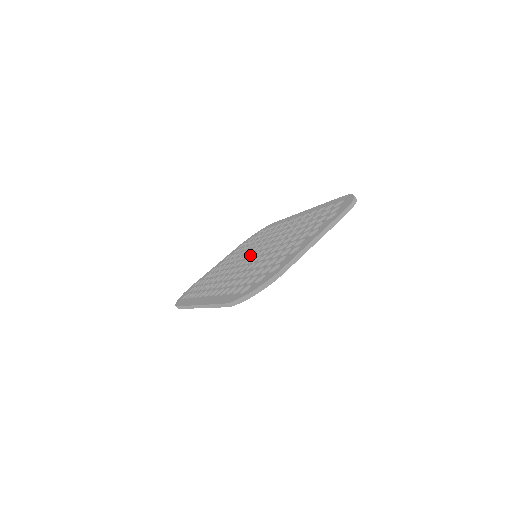
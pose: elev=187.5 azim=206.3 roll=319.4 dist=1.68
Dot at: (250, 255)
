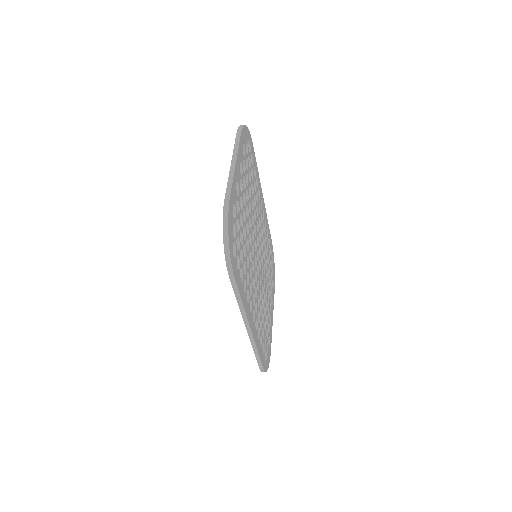
Dot at: occluded
